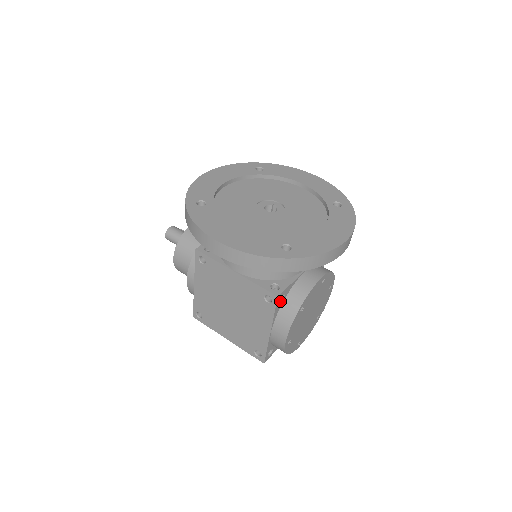
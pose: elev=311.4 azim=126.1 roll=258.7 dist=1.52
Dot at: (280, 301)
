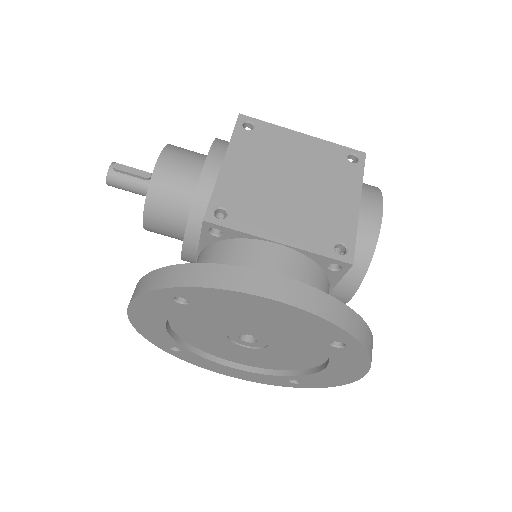
Dot at: occluded
